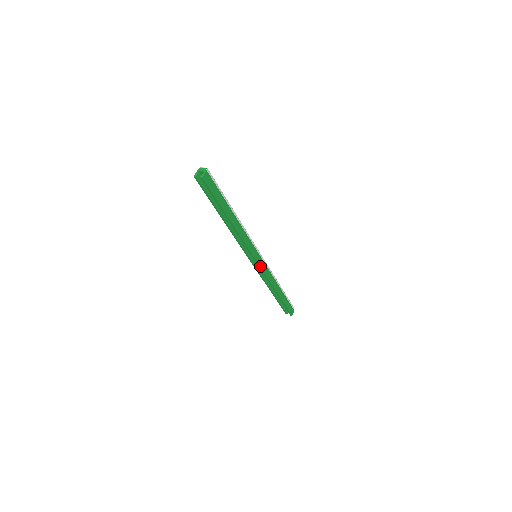
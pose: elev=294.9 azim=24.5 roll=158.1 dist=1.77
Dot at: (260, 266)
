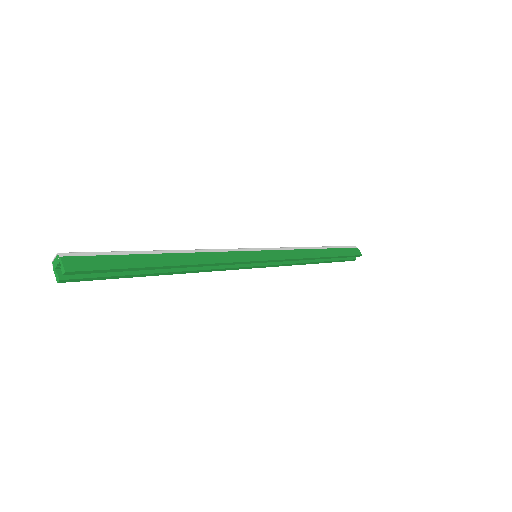
Dot at: (273, 260)
